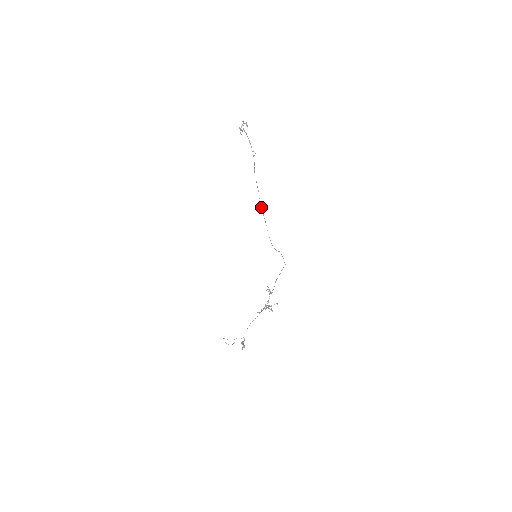
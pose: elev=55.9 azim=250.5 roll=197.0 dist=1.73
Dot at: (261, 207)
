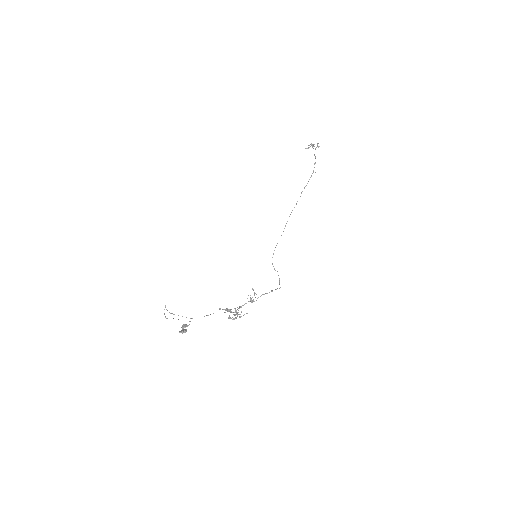
Dot at: occluded
